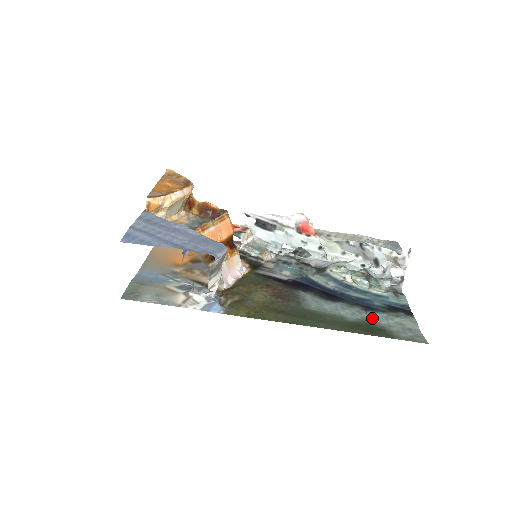
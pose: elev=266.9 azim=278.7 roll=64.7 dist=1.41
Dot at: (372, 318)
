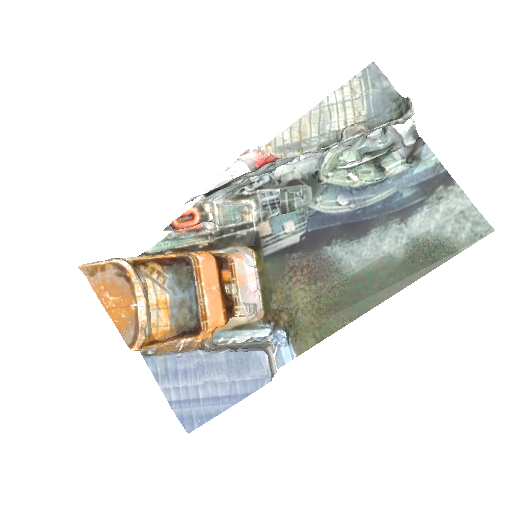
Dot at: (417, 229)
